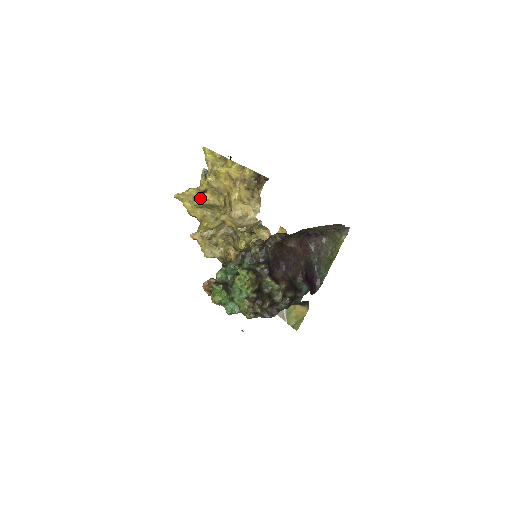
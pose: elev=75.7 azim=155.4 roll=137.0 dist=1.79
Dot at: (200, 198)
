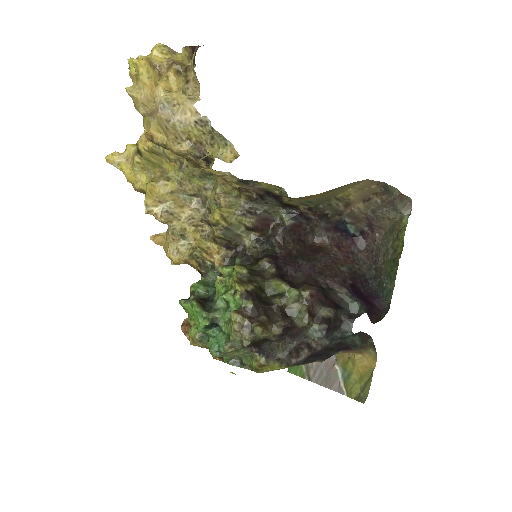
Dot at: (136, 144)
